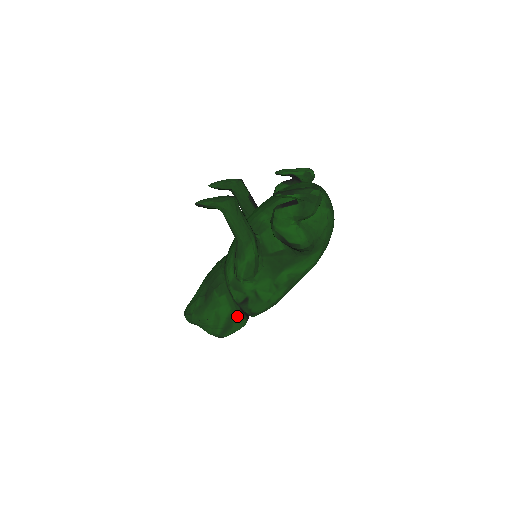
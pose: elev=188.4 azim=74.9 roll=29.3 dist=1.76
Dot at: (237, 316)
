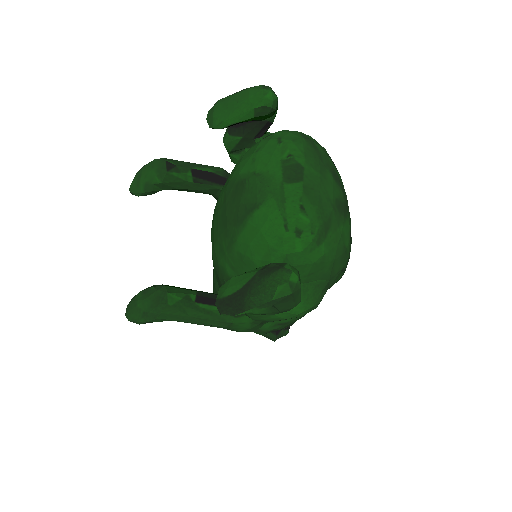
Dot at: occluded
